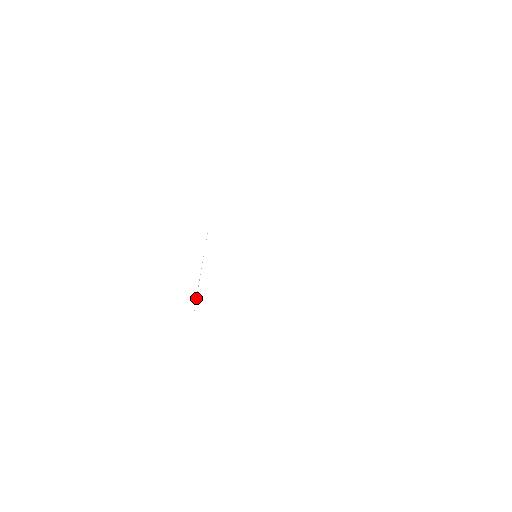
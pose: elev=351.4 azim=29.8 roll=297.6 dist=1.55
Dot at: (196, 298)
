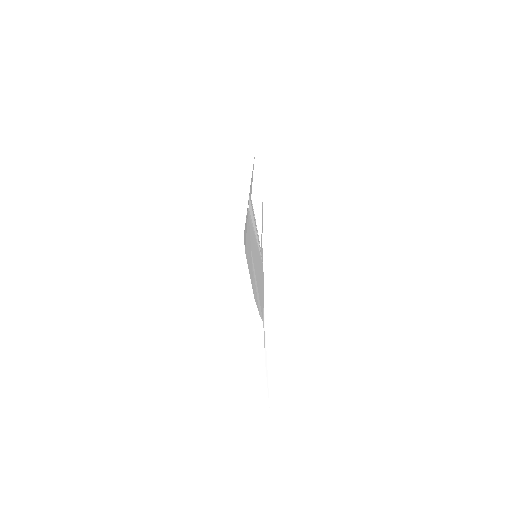
Dot at: (267, 376)
